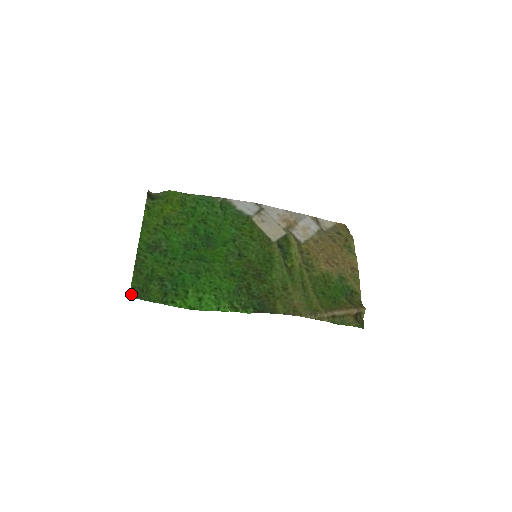
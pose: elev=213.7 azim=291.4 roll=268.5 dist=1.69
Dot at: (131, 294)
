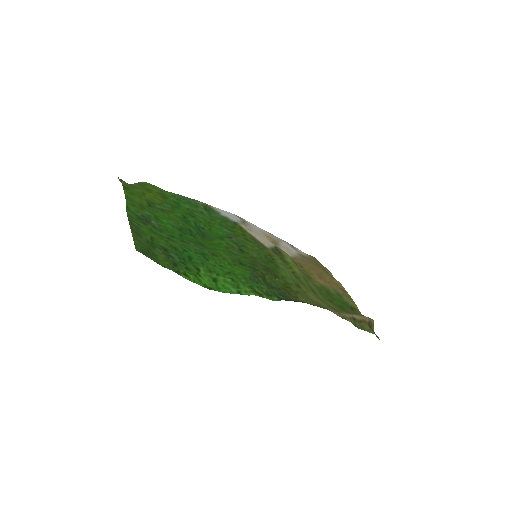
Dot at: (137, 249)
